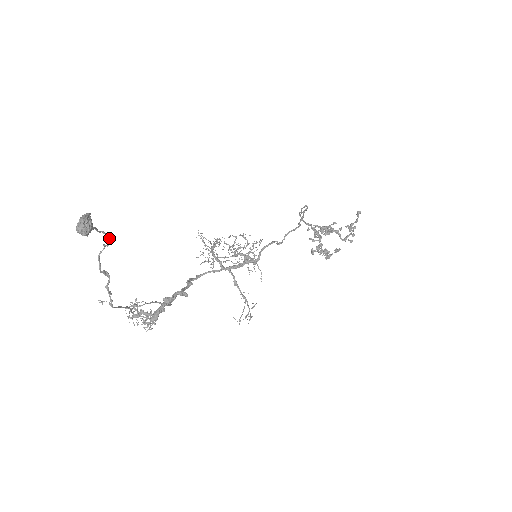
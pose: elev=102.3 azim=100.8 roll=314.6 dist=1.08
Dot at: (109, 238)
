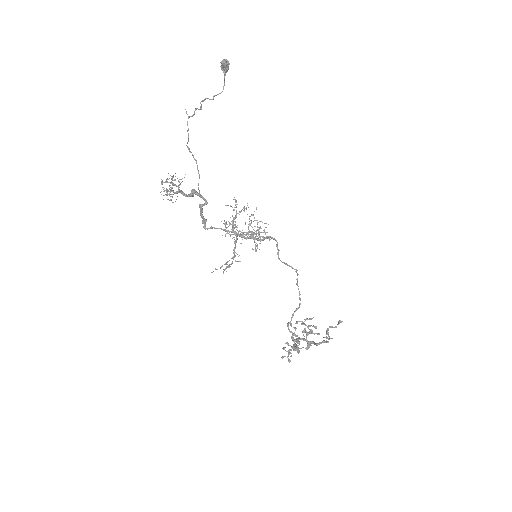
Dot at: (223, 89)
